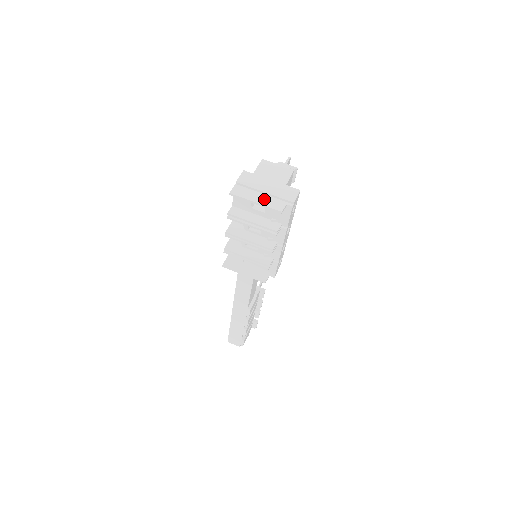
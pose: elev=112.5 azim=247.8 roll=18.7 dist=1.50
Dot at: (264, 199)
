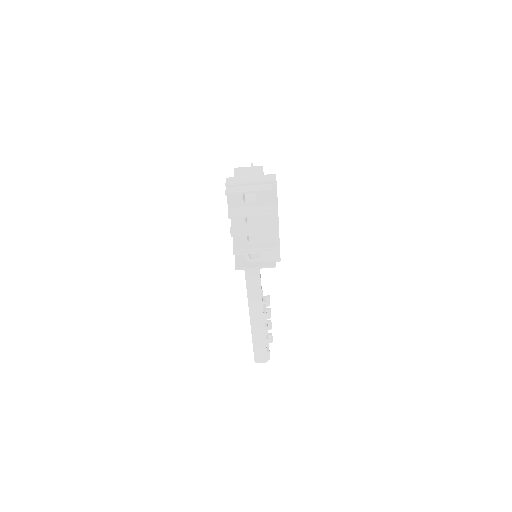
Dot at: (253, 188)
